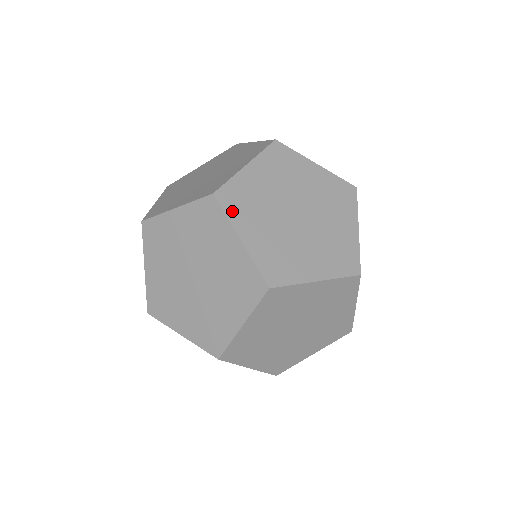
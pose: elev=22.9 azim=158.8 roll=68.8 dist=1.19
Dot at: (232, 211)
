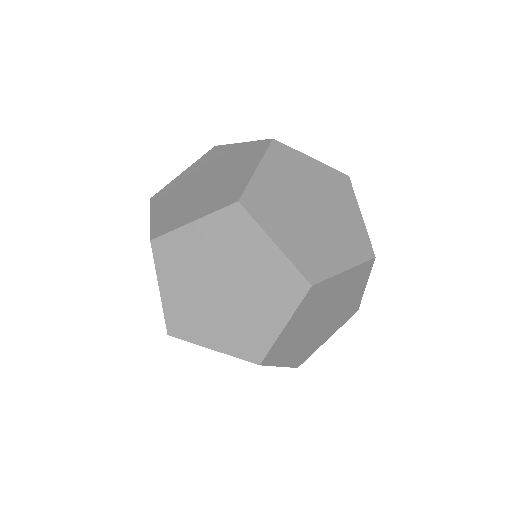
Dot at: (259, 216)
